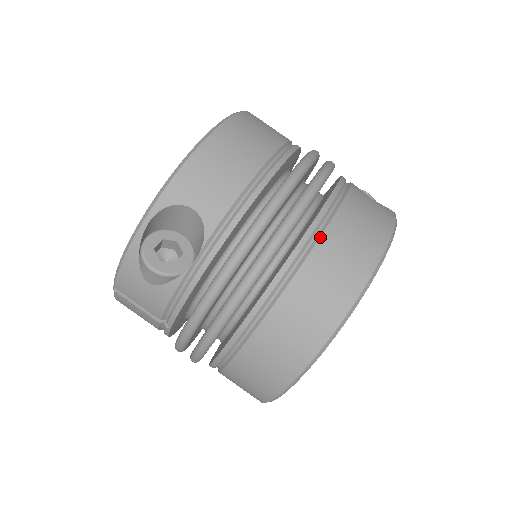
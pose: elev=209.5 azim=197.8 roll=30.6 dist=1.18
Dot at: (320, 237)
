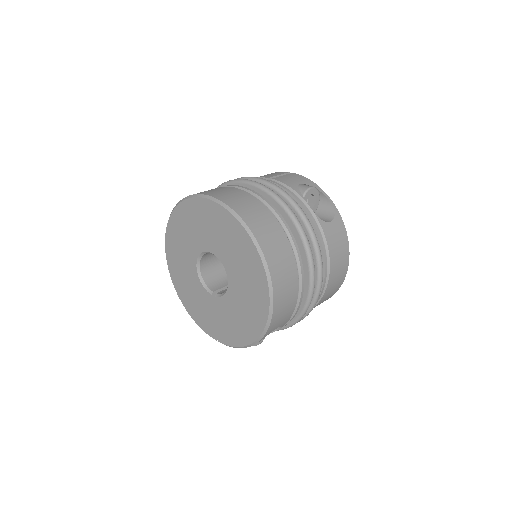
Dot at: (327, 285)
